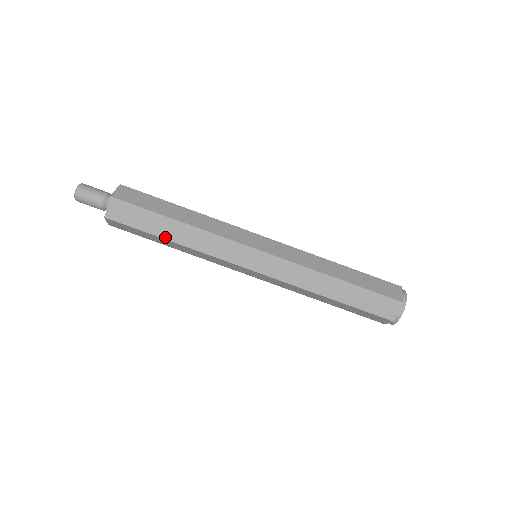
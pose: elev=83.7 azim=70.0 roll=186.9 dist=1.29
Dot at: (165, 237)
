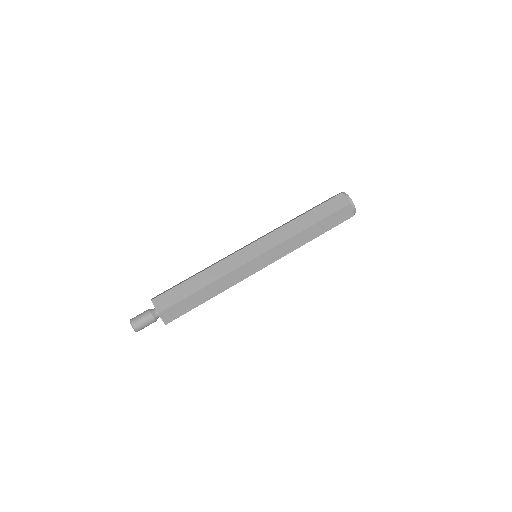
Dot at: (206, 300)
